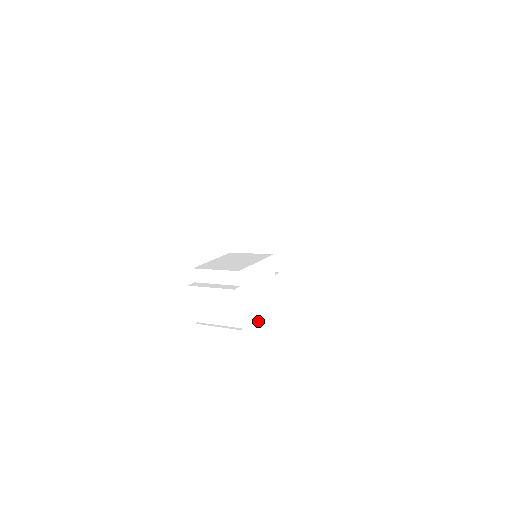
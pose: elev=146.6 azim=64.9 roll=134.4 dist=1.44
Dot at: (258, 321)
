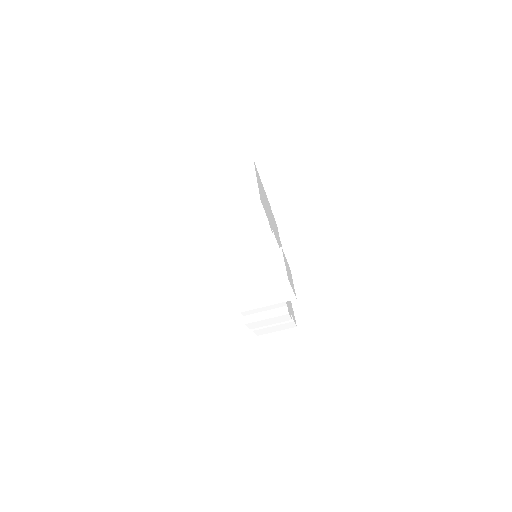
Dot at: occluded
